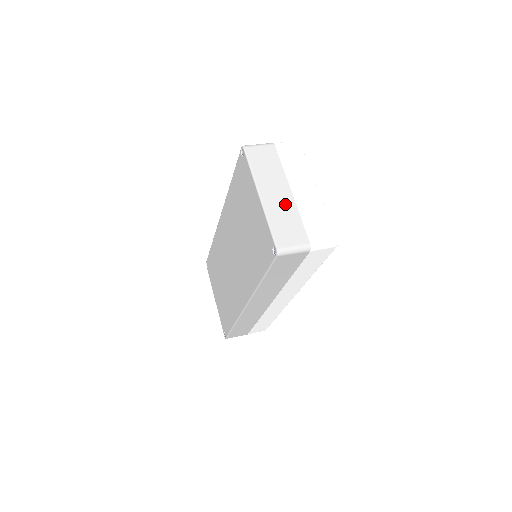
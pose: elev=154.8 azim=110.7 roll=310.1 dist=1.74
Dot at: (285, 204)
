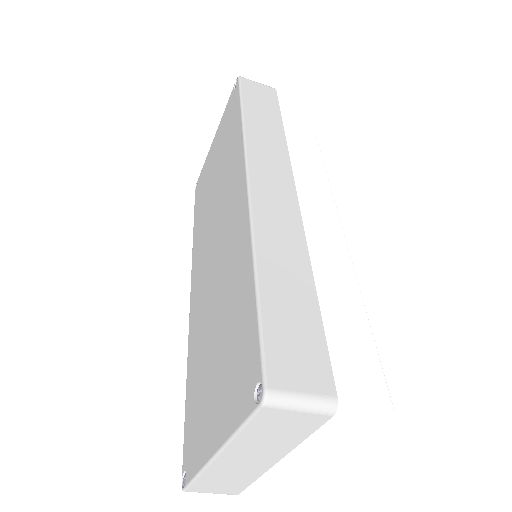
Dot at: occluded
